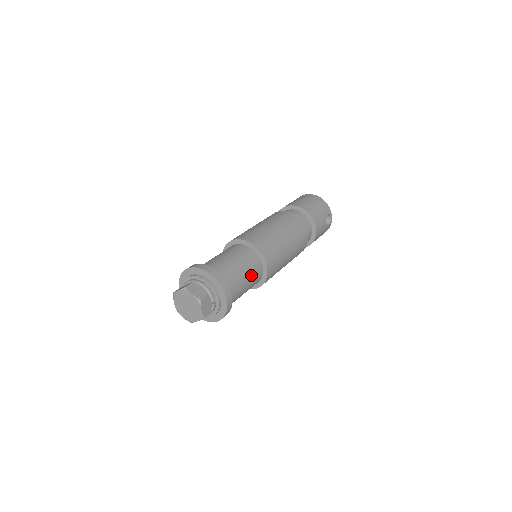
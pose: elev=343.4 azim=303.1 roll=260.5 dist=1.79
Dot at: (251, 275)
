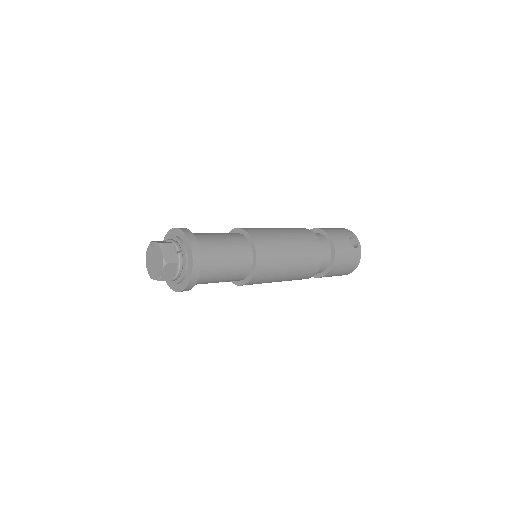
Dot at: (232, 245)
